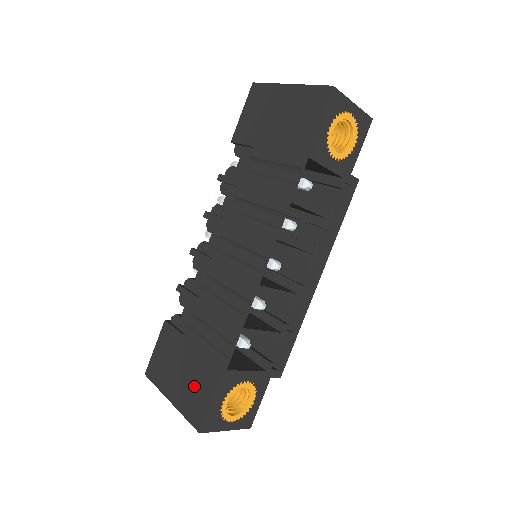
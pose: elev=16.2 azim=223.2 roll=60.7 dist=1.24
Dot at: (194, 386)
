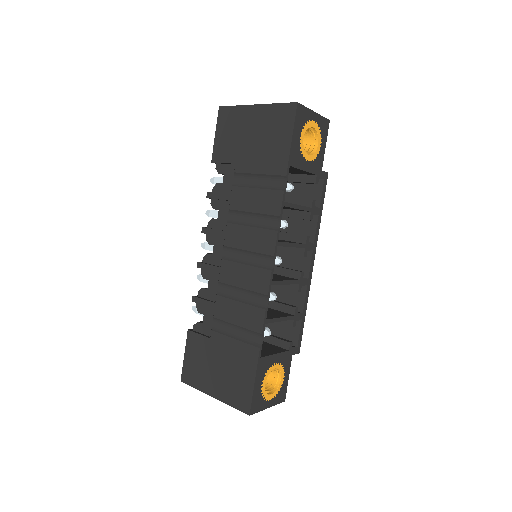
Dot at: (233, 378)
